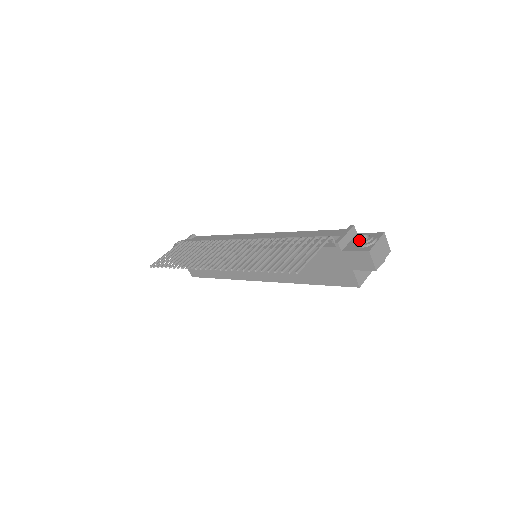
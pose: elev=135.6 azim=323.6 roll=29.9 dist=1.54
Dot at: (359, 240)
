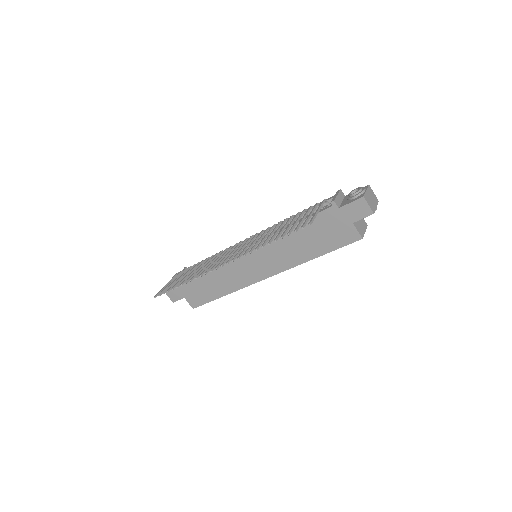
Dot at: (351, 194)
